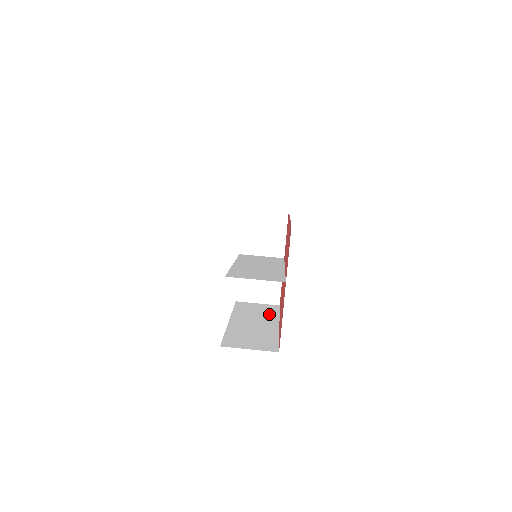
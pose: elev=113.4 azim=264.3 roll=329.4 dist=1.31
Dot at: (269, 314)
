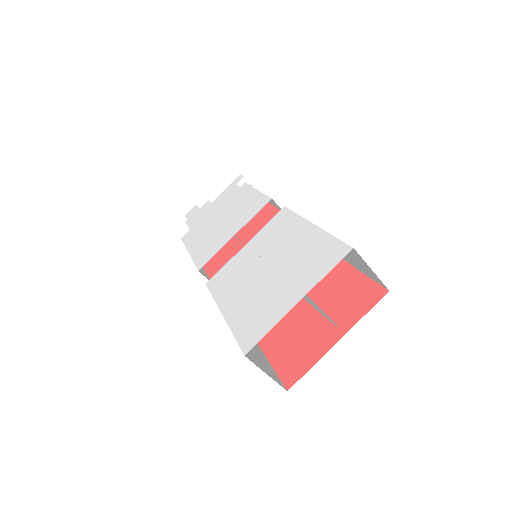
Dot at: occluded
